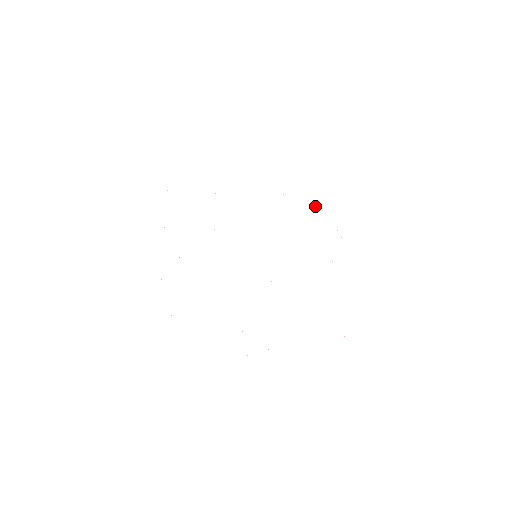
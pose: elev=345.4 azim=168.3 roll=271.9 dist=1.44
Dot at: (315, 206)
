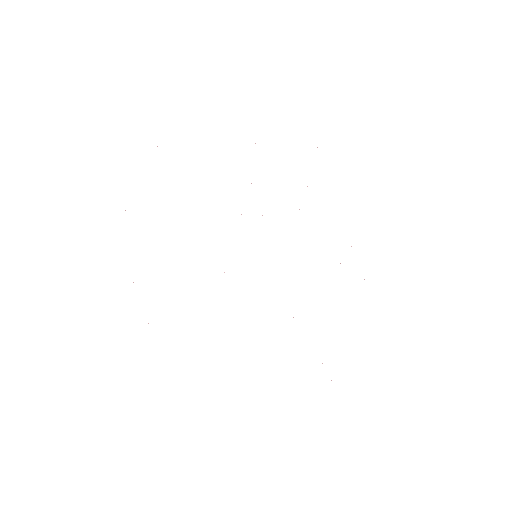
Dot at: occluded
